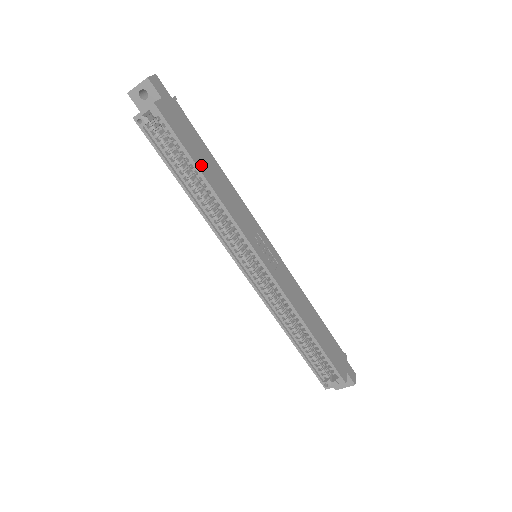
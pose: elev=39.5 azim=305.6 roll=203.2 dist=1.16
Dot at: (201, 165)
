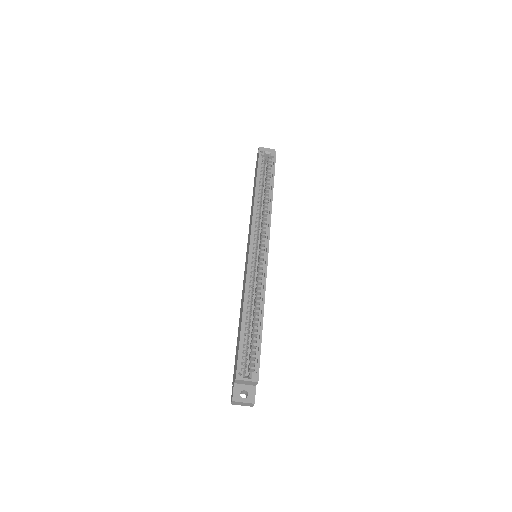
Dot at: occluded
